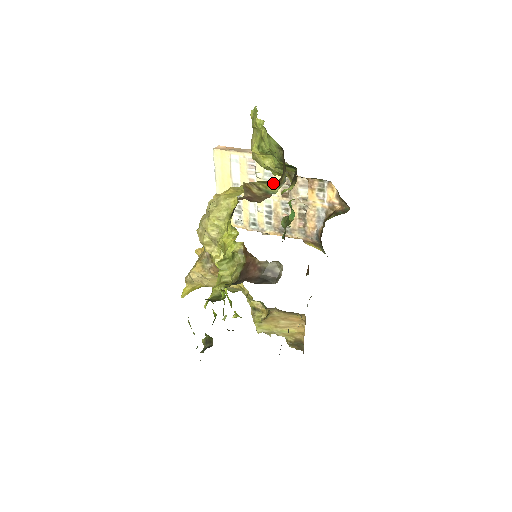
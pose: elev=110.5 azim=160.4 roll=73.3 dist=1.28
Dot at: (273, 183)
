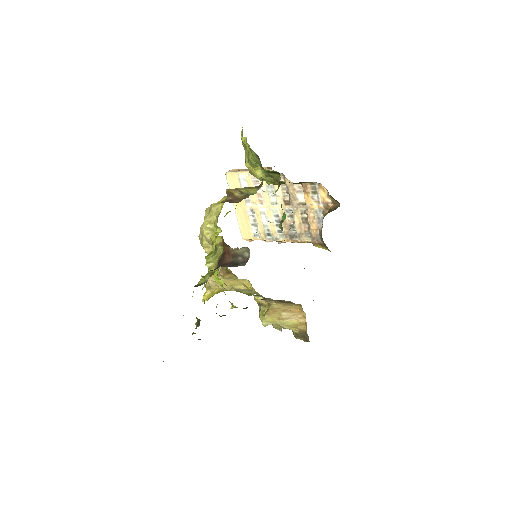
Dot at: (255, 187)
